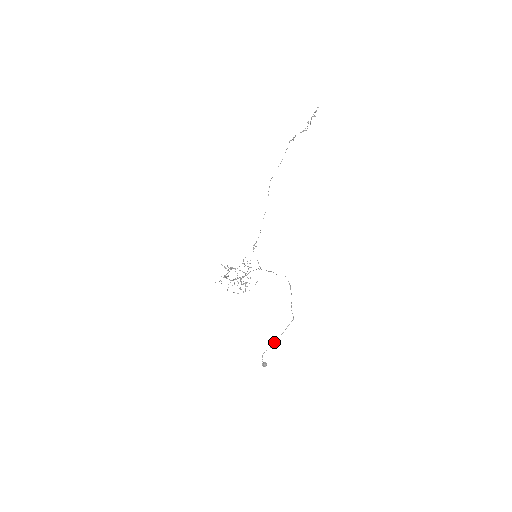
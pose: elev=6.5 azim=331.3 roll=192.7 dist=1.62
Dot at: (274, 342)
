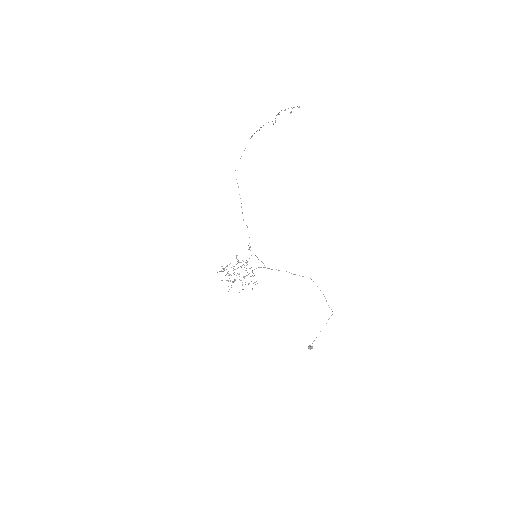
Dot at: occluded
